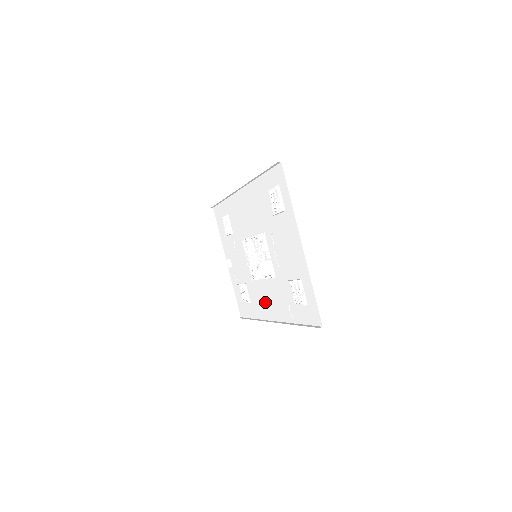
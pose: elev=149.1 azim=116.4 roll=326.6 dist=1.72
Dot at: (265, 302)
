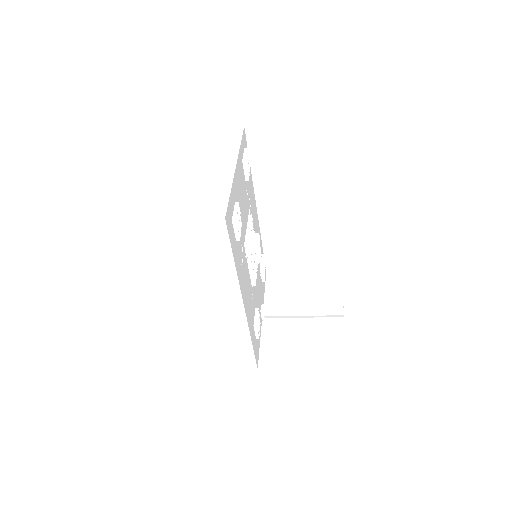
Dot at: occluded
